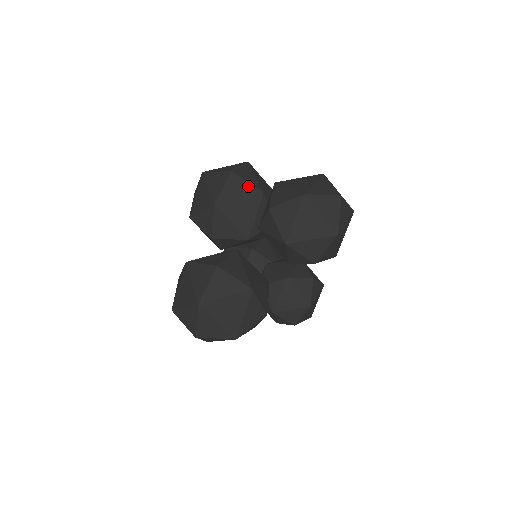
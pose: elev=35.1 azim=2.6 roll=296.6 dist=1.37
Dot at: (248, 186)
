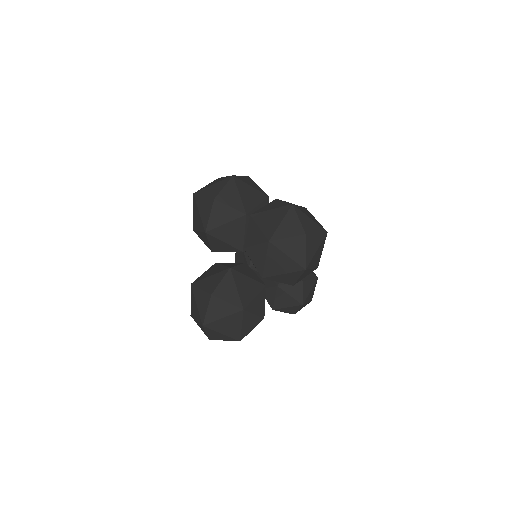
Dot at: (232, 211)
